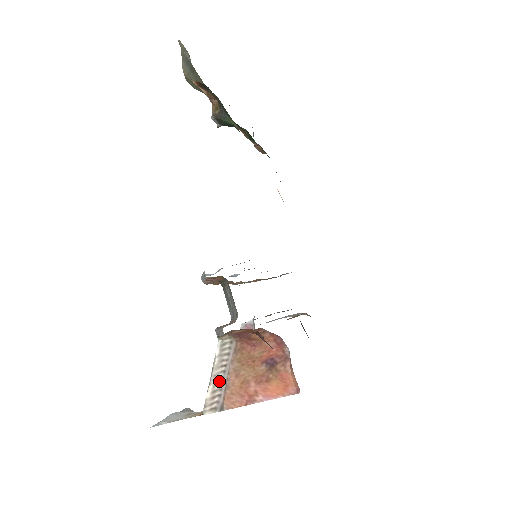
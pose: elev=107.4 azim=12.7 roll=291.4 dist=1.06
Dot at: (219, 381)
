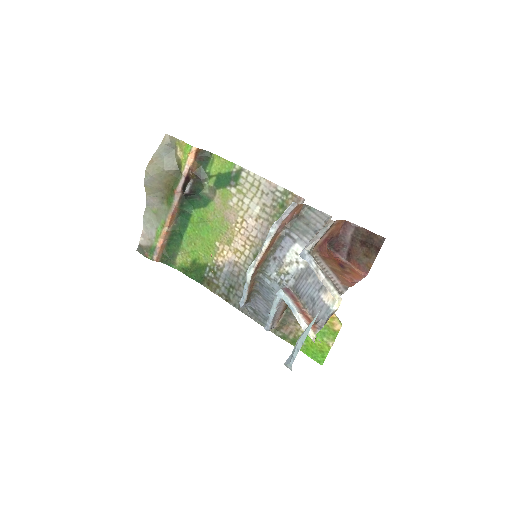
Dot at: (329, 277)
